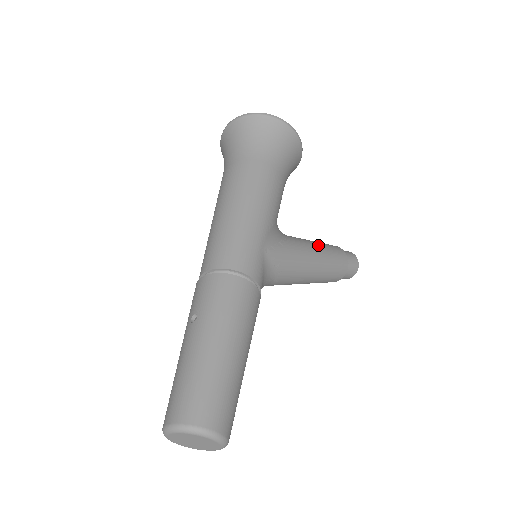
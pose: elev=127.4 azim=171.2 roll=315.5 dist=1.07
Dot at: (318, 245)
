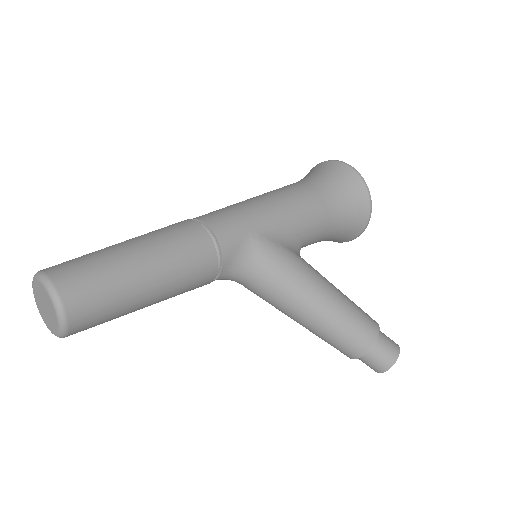
Dot at: (339, 291)
